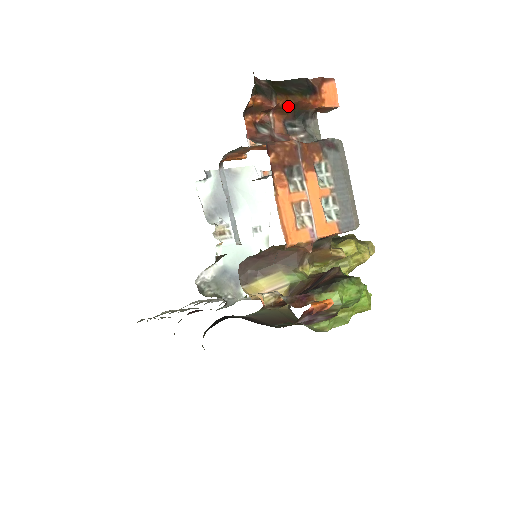
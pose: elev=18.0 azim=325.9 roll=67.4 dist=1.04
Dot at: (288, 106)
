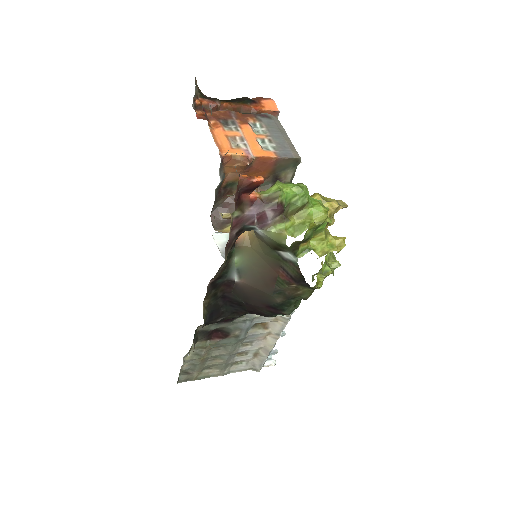
Dot at: (232, 108)
